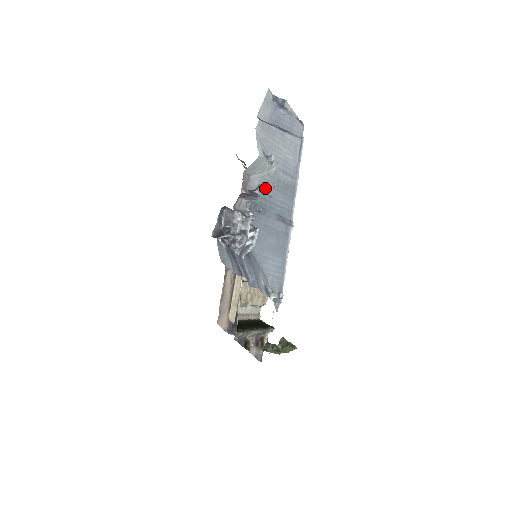
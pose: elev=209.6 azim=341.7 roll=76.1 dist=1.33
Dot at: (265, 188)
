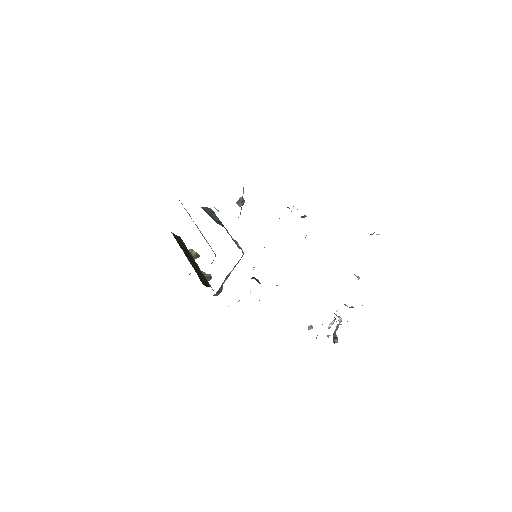
Dot at: occluded
